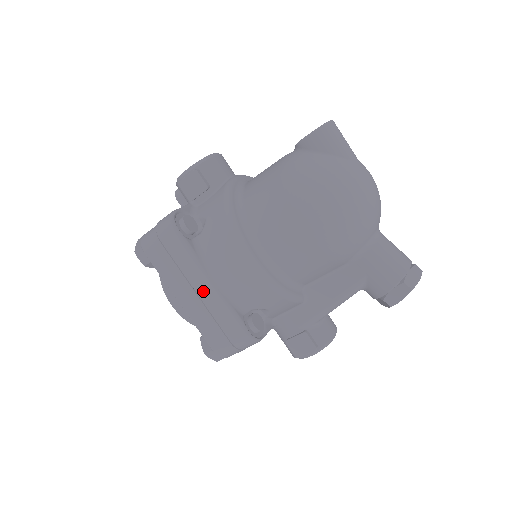
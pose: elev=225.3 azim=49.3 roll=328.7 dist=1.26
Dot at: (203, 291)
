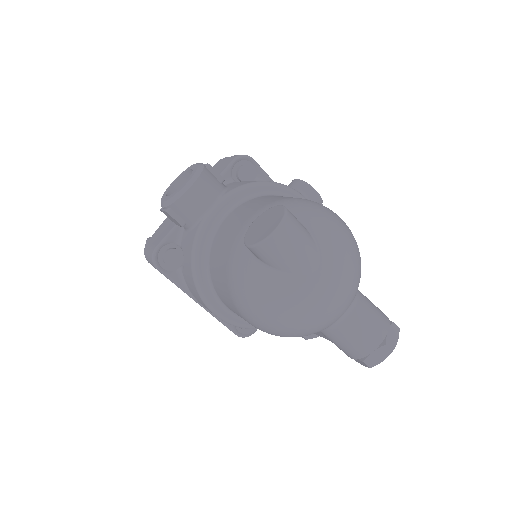
Dot at: occluded
